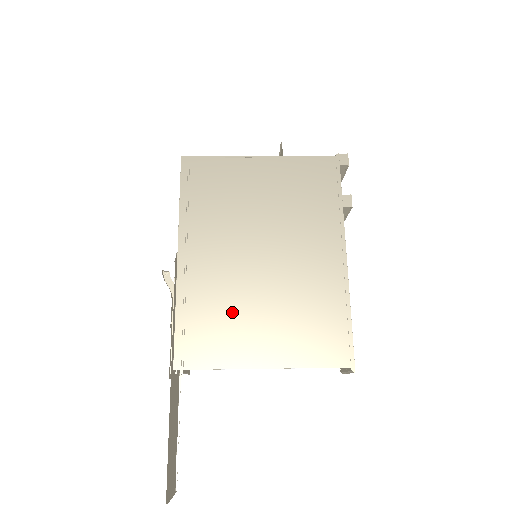
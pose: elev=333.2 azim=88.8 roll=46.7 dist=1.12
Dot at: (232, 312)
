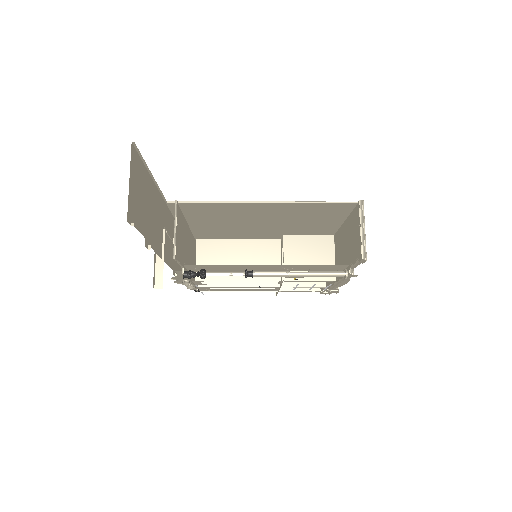
Dot at: (232, 219)
